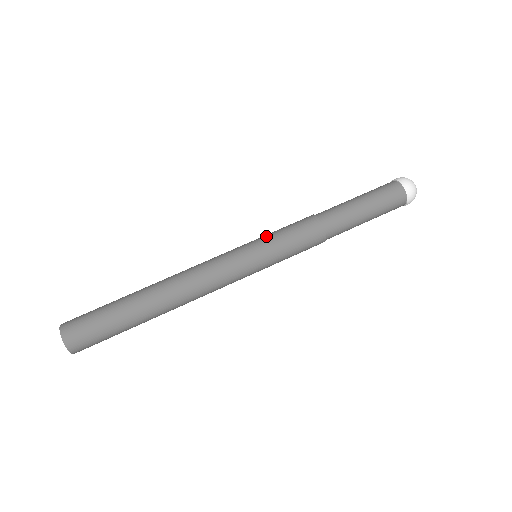
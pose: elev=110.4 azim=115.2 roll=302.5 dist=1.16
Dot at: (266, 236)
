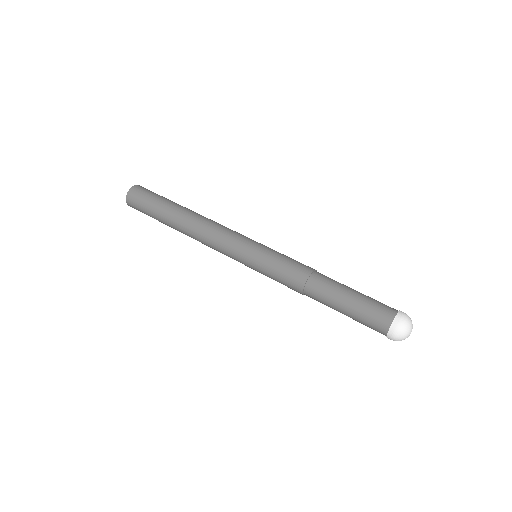
Dot at: occluded
